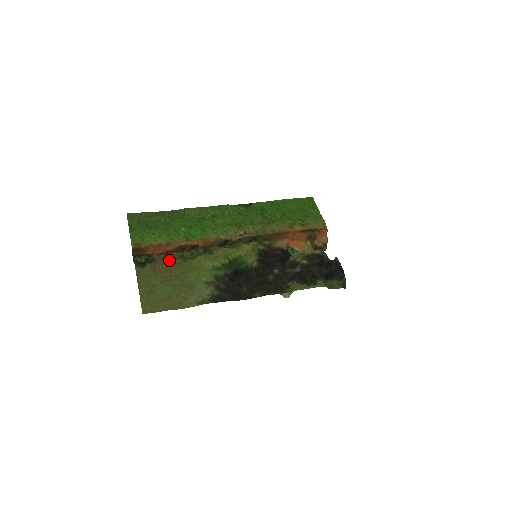
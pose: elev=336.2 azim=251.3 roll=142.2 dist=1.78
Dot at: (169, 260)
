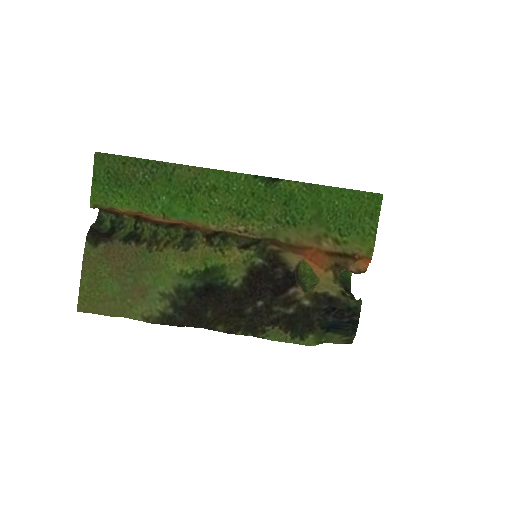
Dot at: (129, 244)
